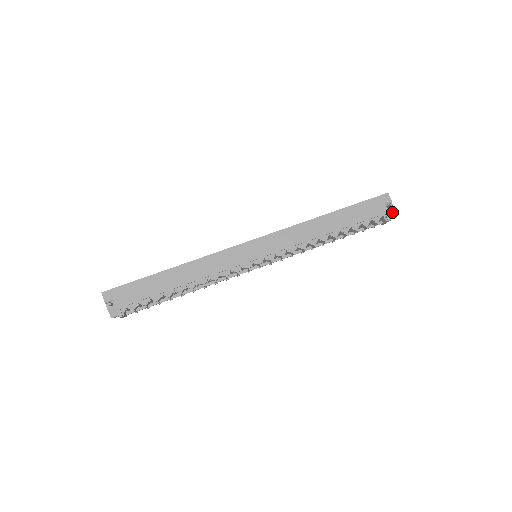
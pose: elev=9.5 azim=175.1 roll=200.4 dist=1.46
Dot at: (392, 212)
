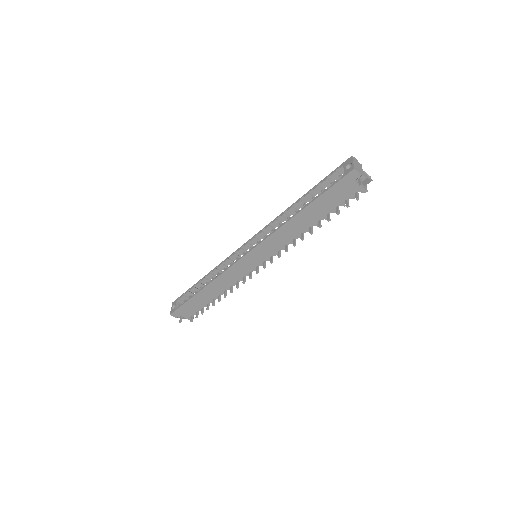
Dot at: (367, 180)
